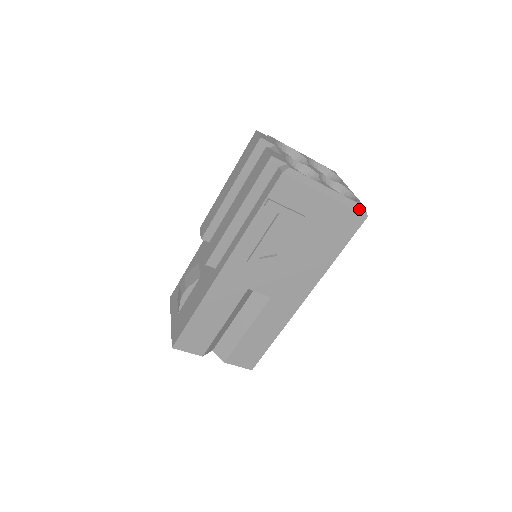
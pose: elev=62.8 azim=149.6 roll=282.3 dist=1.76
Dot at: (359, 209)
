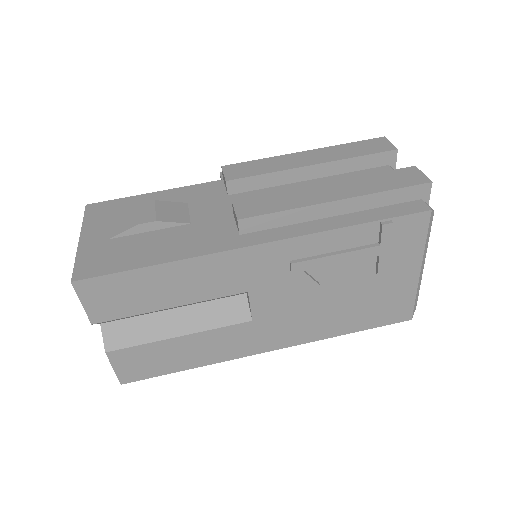
Dot at: (415, 306)
